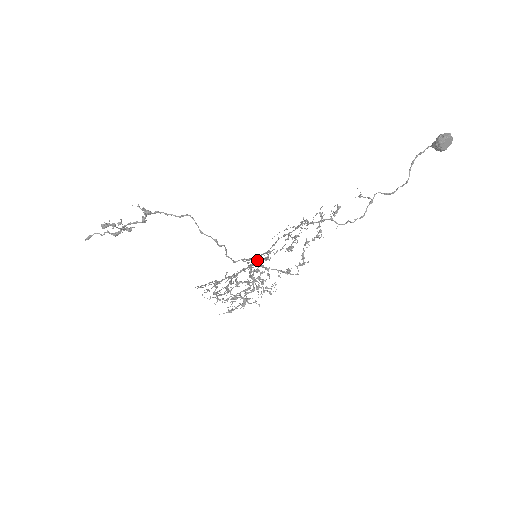
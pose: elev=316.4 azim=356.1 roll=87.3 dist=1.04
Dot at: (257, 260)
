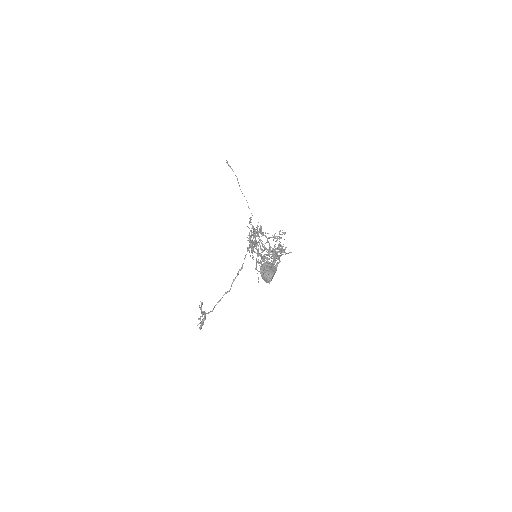
Dot at: occluded
